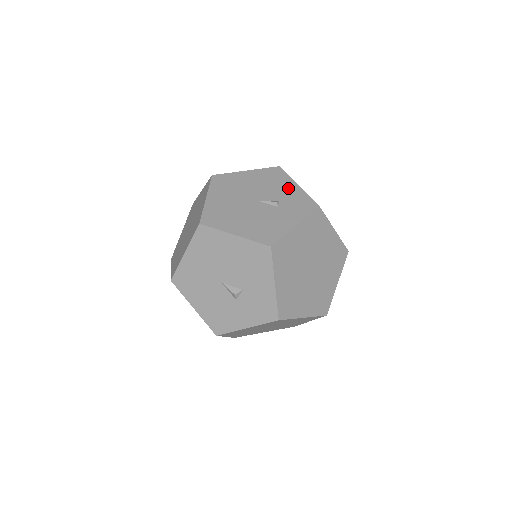
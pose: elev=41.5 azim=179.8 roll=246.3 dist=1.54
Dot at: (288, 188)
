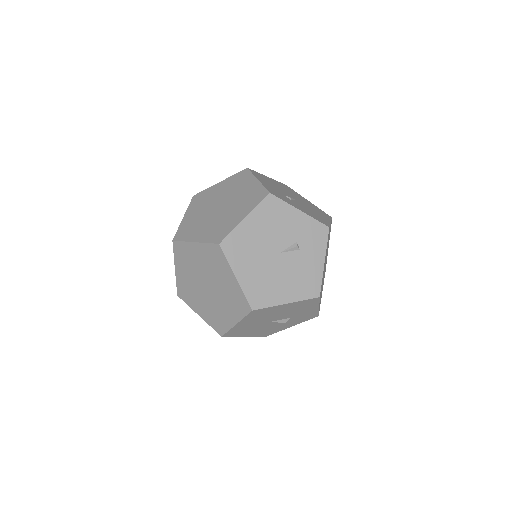
Dot at: (294, 220)
